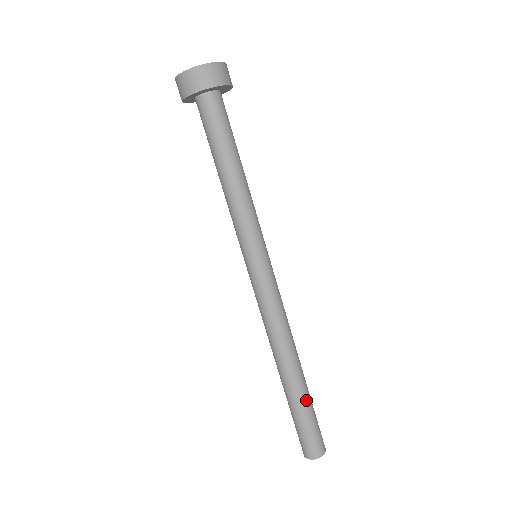
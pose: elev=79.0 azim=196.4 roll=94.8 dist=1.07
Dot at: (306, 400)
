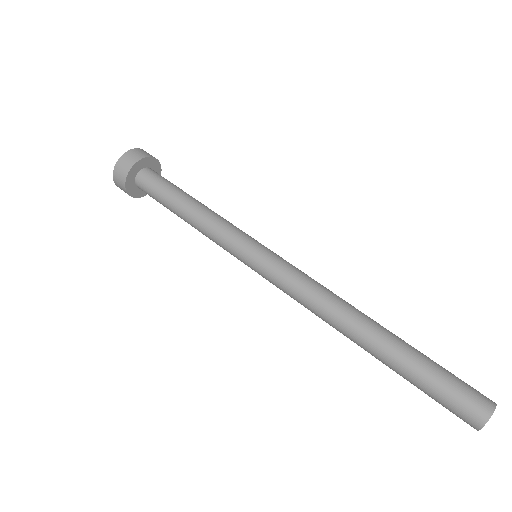
Dot at: (410, 356)
